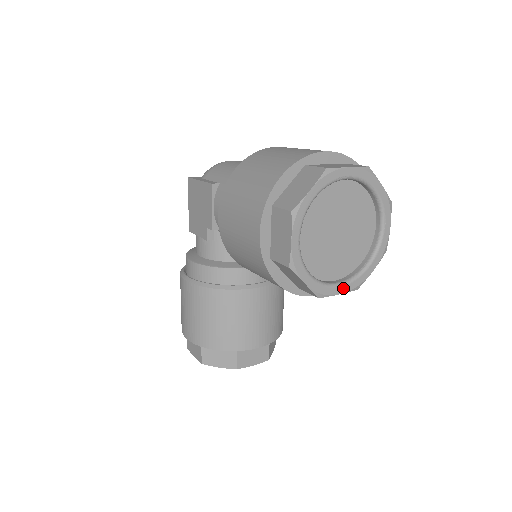
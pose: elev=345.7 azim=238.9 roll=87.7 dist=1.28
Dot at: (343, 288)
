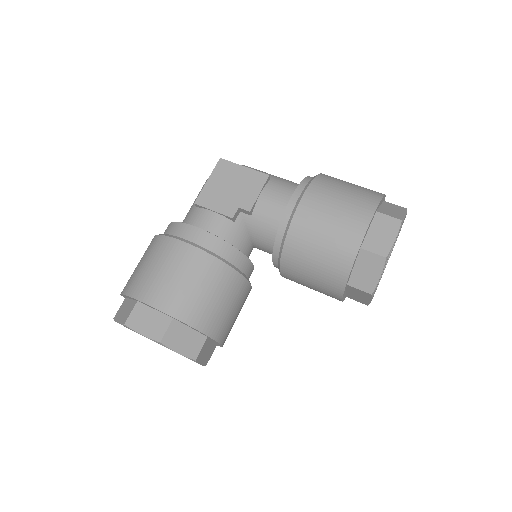
Dot at: occluded
